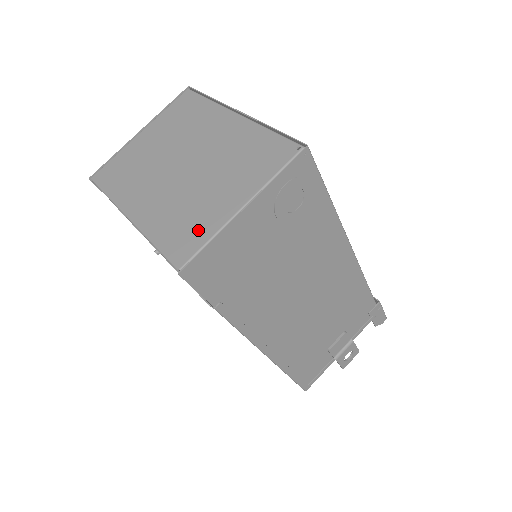
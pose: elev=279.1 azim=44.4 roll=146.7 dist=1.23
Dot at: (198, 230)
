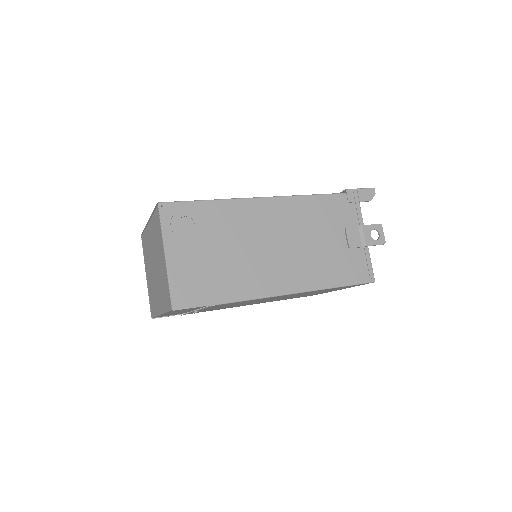
Dot at: (166, 285)
